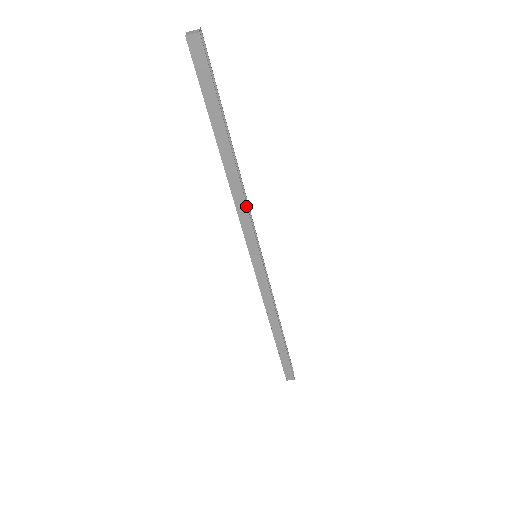
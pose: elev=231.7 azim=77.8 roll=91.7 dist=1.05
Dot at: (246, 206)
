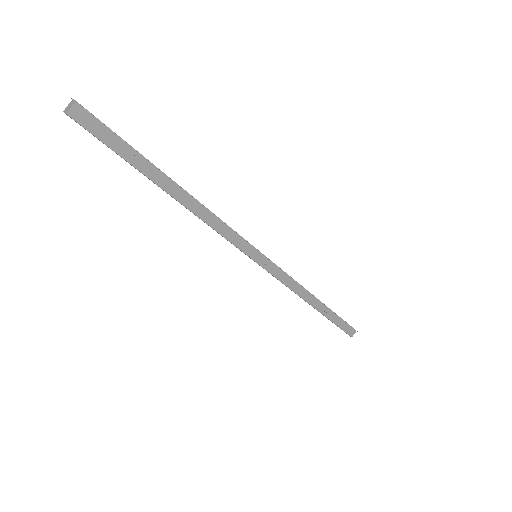
Dot at: (219, 220)
